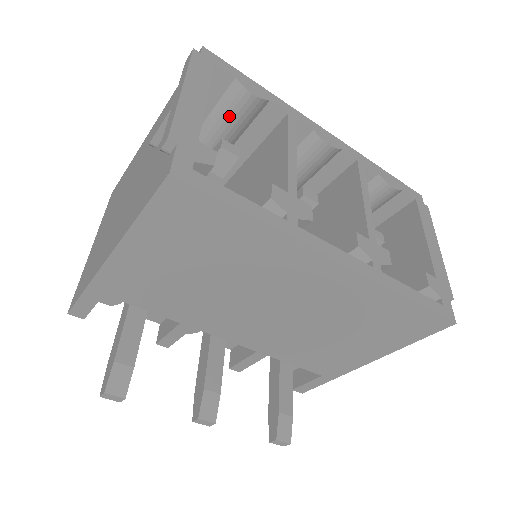
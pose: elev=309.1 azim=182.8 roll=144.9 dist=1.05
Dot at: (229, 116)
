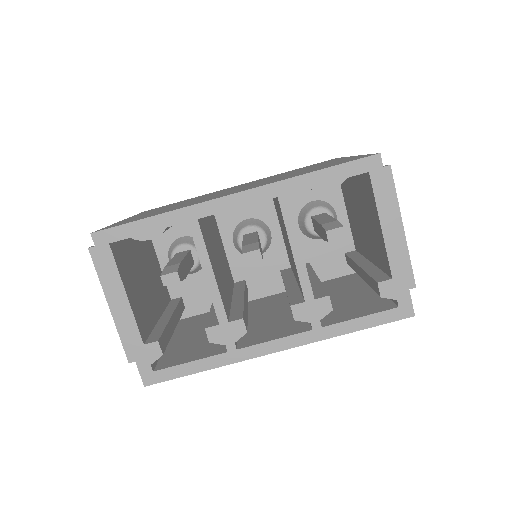
Dot at: occluded
